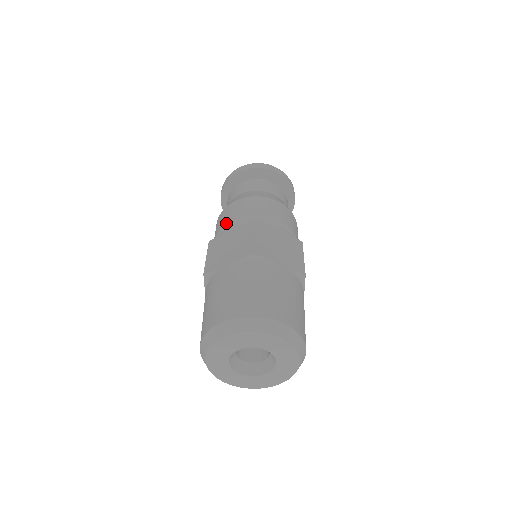
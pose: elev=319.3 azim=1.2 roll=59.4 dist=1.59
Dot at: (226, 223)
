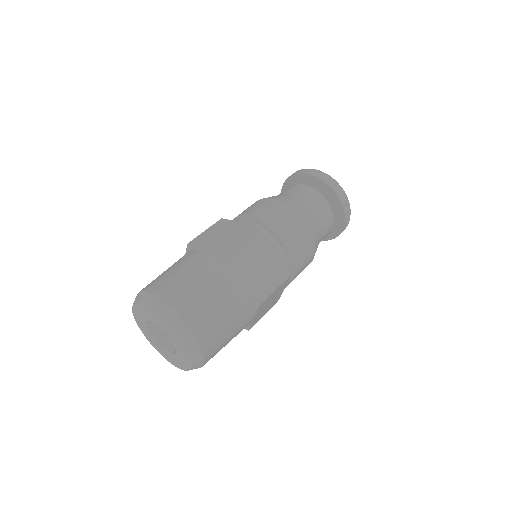
Dot at: occluded
